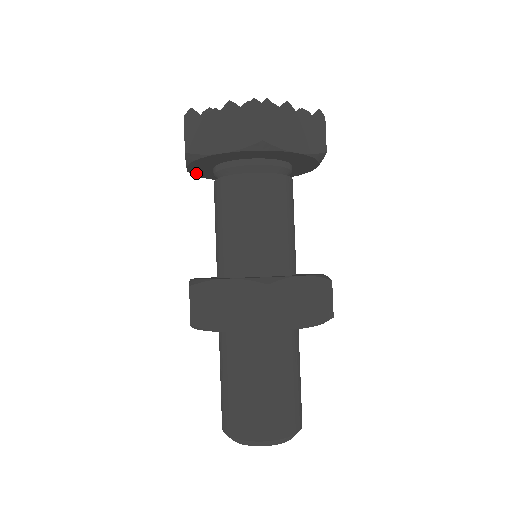
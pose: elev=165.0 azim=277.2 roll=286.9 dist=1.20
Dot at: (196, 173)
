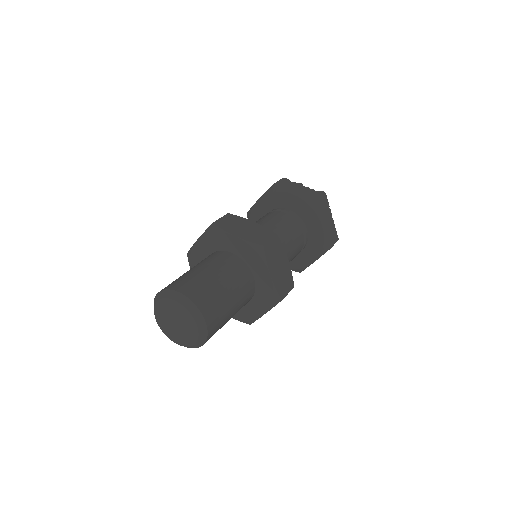
Dot at: occluded
